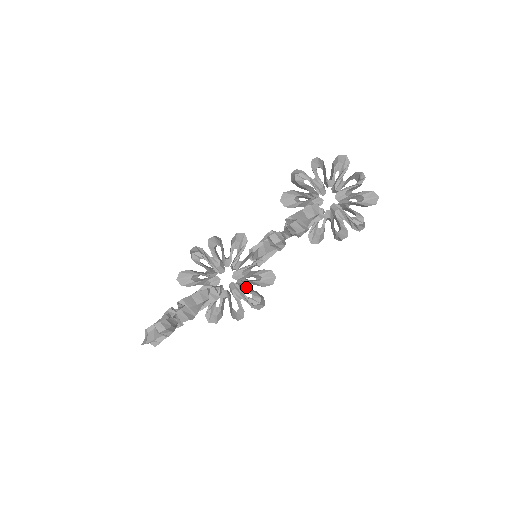
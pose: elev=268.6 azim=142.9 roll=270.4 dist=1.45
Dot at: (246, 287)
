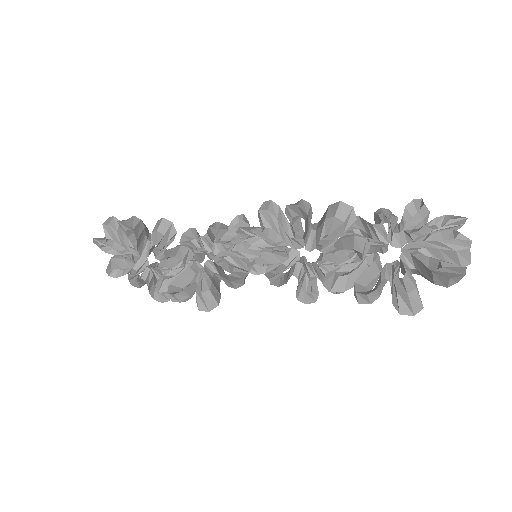
Dot at: (212, 272)
